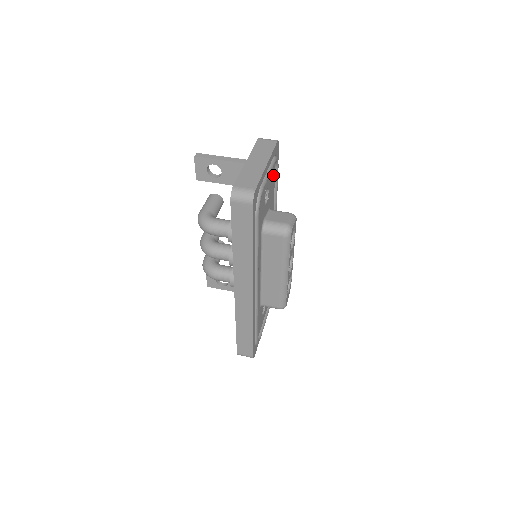
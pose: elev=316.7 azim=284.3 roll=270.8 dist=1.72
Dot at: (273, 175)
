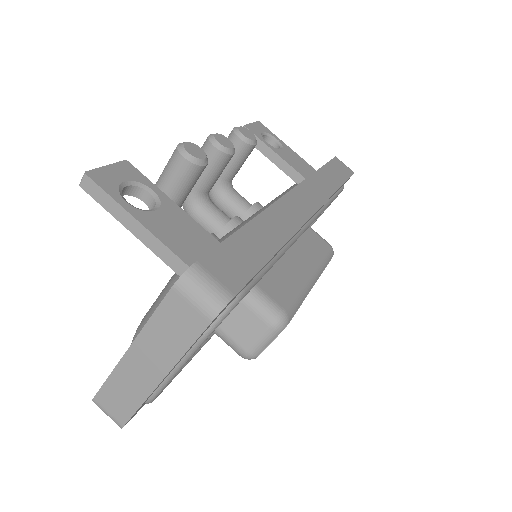
Dot at: occluded
